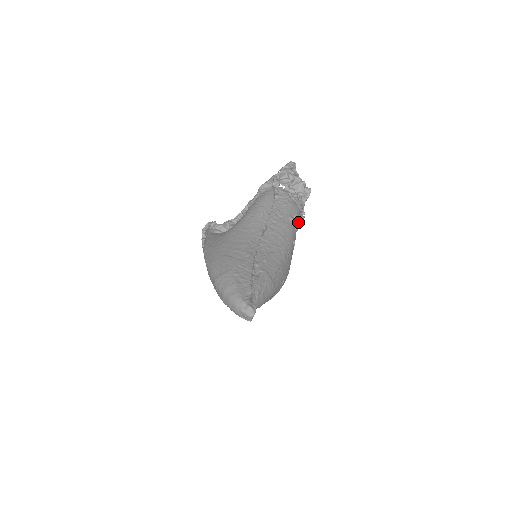
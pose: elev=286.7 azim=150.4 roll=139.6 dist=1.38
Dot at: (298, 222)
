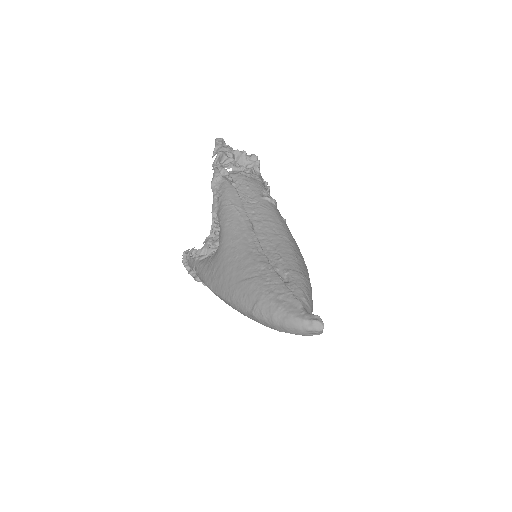
Dot at: occluded
